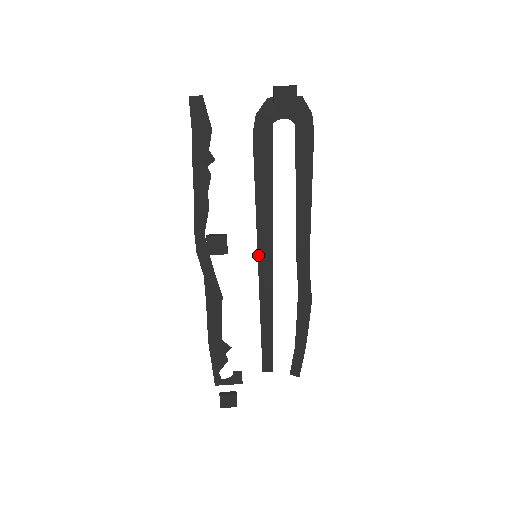
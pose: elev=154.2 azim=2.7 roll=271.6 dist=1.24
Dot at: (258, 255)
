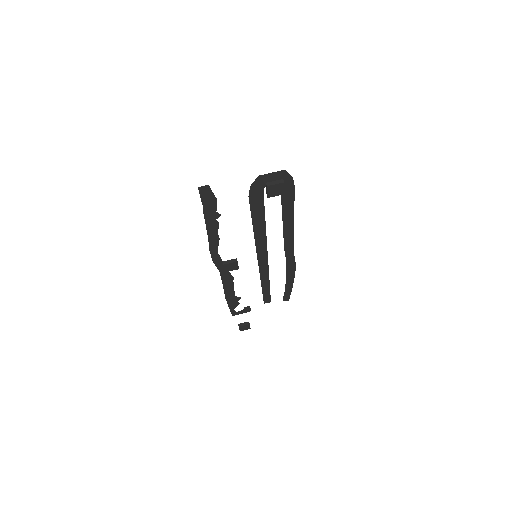
Dot at: (257, 254)
